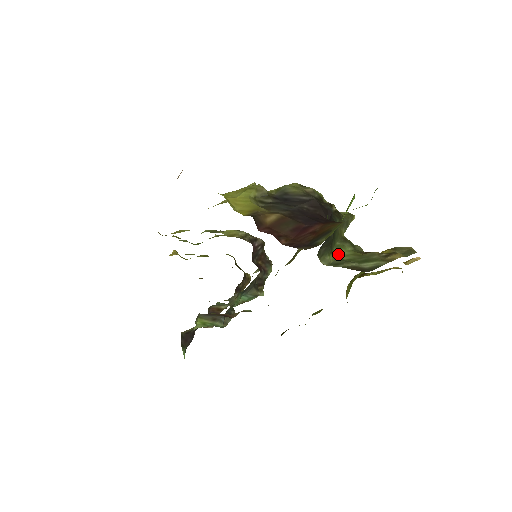
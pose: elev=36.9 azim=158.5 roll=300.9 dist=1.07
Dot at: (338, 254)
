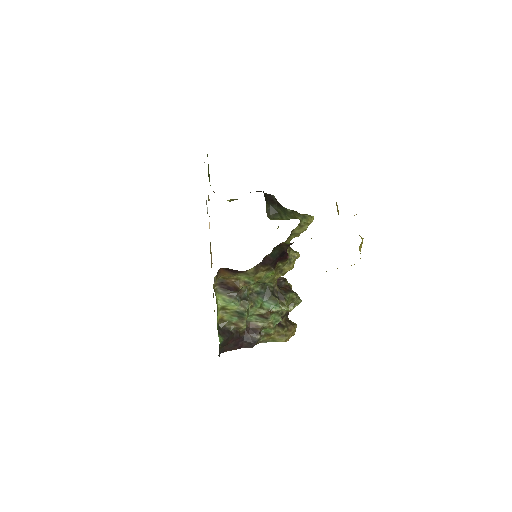
Dot at: occluded
